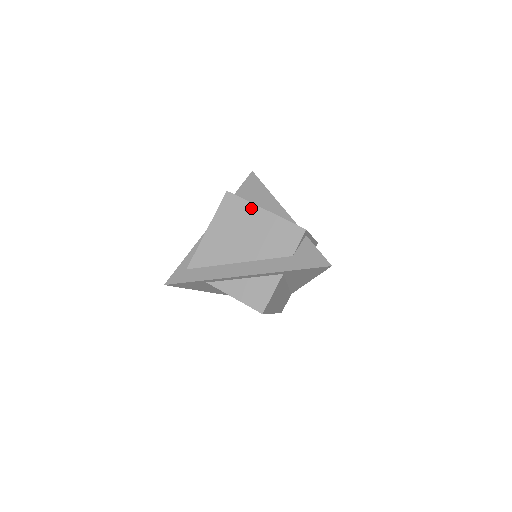
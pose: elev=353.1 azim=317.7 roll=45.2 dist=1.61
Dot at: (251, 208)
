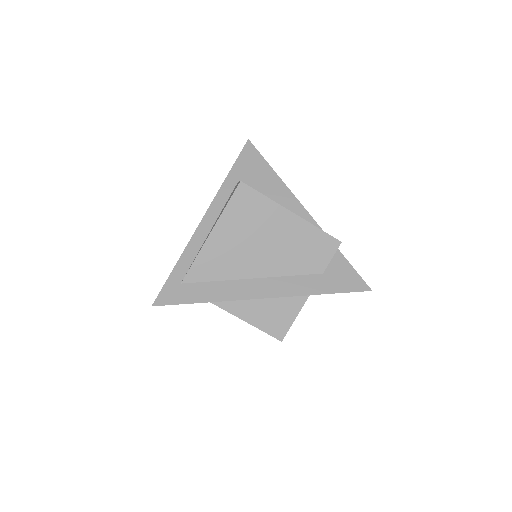
Dot at: (273, 208)
